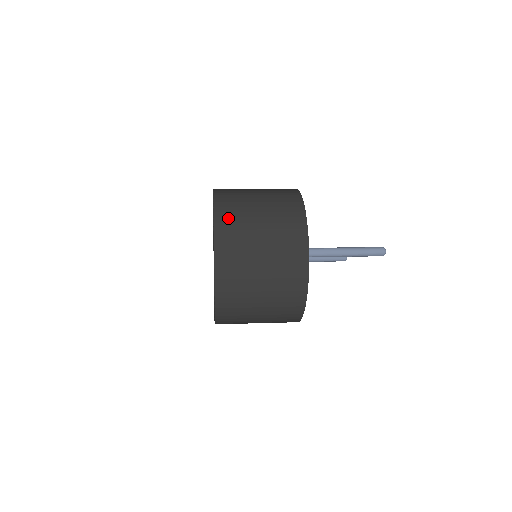
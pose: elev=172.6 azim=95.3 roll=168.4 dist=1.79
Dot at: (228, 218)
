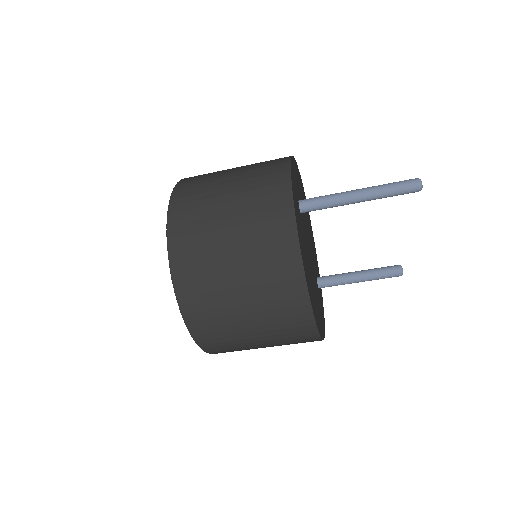
Dot at: occluded
